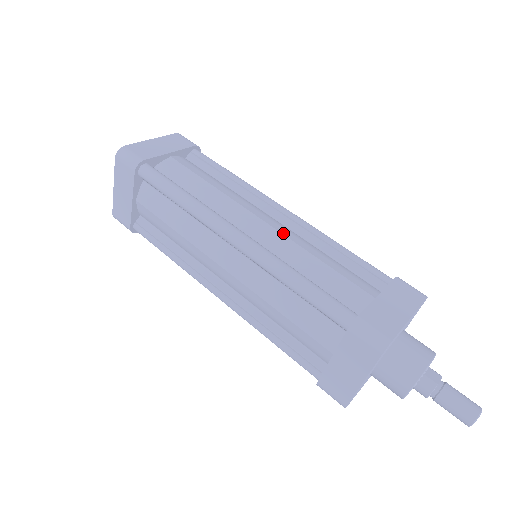
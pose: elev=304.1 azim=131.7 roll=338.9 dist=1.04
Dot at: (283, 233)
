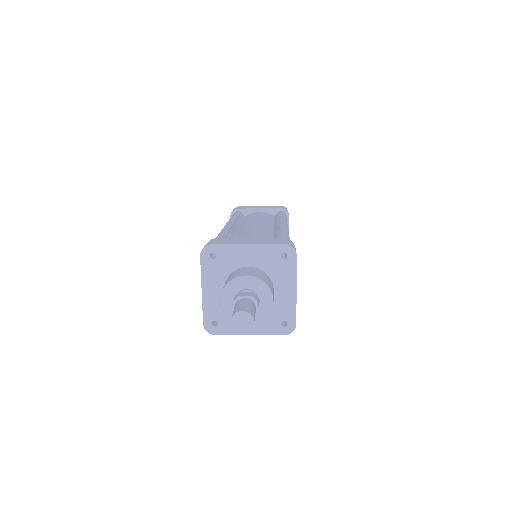
Dot at: (256, 227)
